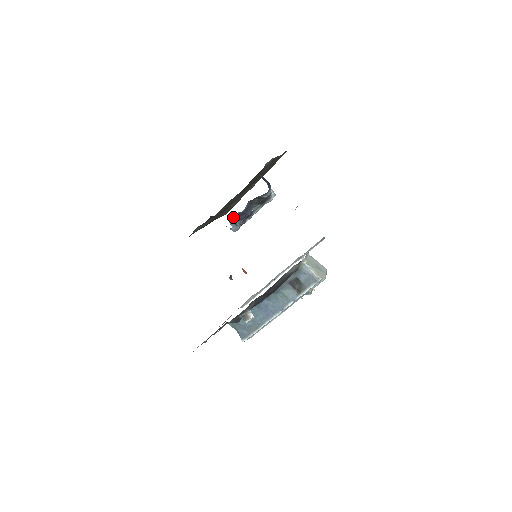
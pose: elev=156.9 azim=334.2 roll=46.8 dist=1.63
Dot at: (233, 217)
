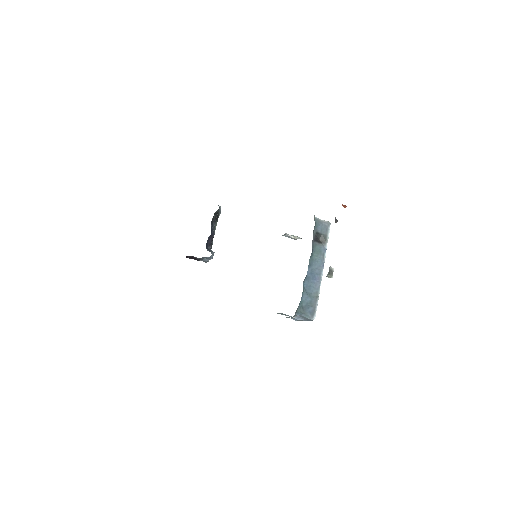
Dot at: (206, 244)
